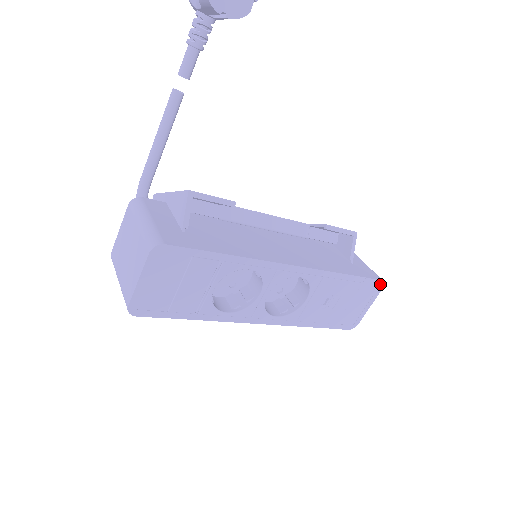
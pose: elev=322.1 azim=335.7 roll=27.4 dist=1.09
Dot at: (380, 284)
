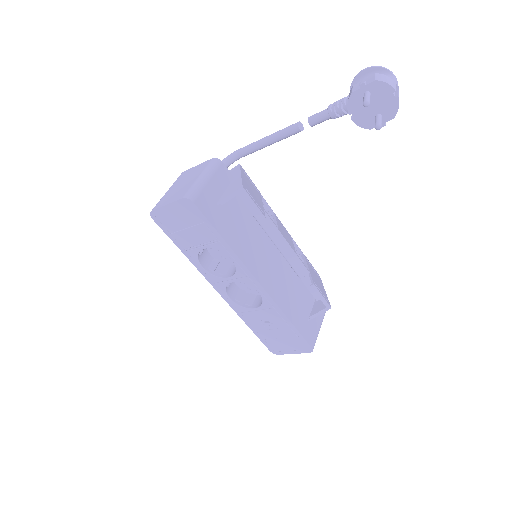
Dot at: (309, 349)
